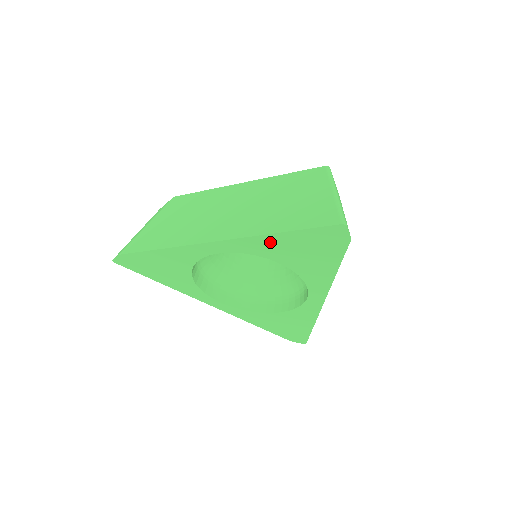
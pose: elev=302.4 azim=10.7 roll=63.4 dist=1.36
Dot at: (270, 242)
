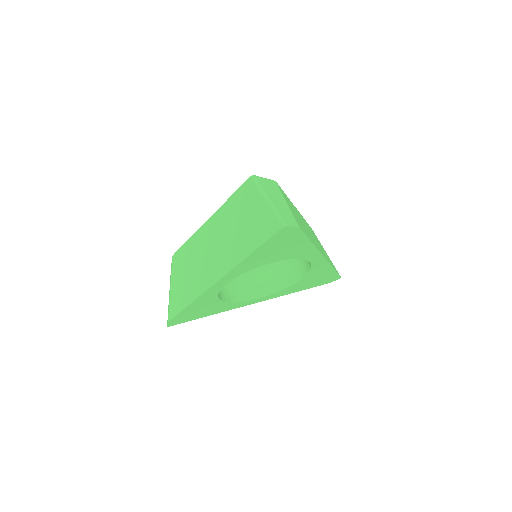
Dot at: (250, 261)
